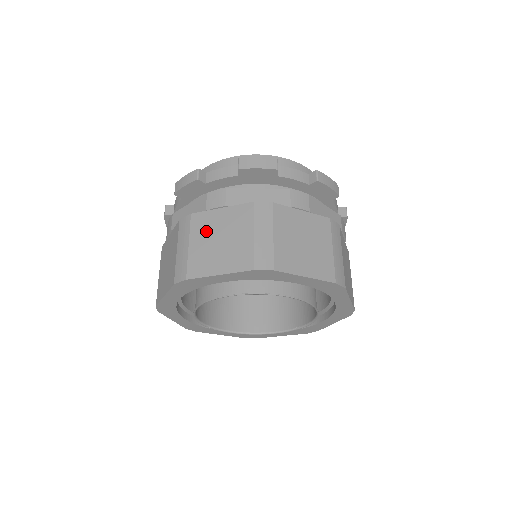
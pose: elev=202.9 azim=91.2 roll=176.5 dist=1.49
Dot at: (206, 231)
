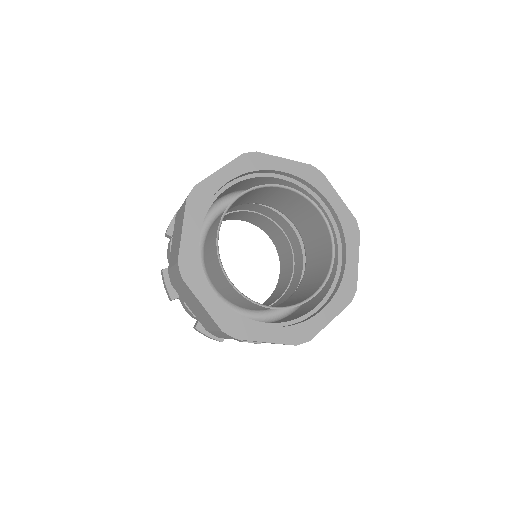
Dot at: occluded
